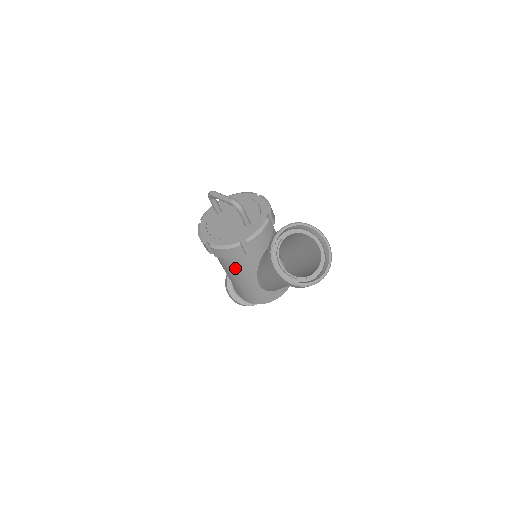
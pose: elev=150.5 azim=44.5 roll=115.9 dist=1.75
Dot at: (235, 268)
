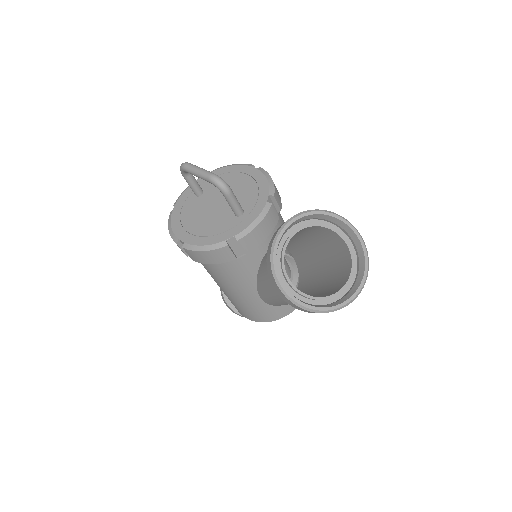
Dot at: (224, 276)
